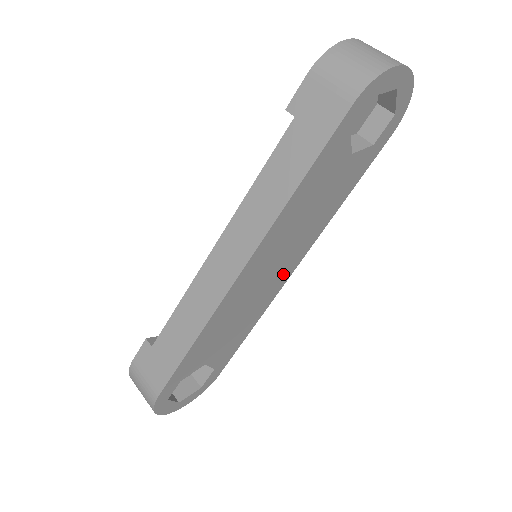
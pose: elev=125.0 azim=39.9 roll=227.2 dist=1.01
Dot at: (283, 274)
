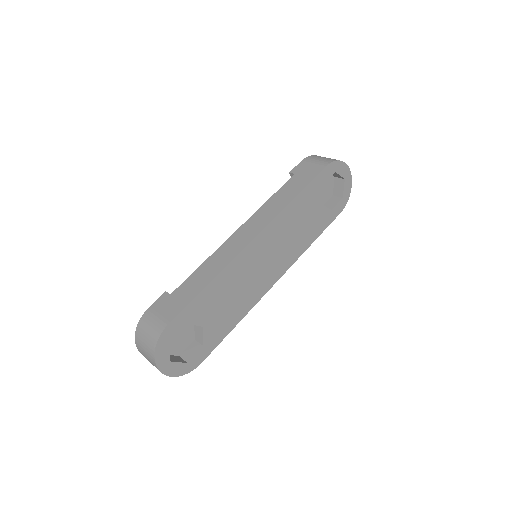
Dot at: (270, 277)
